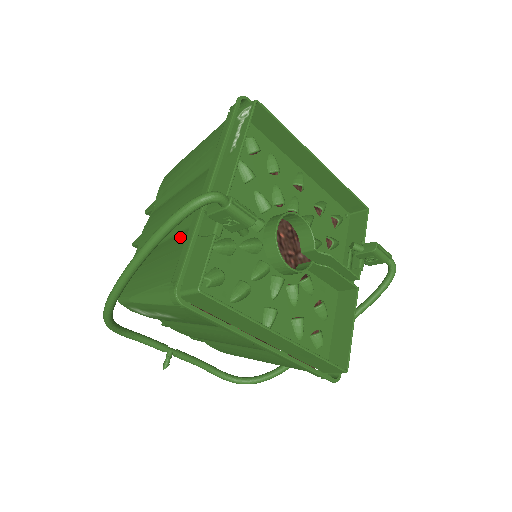
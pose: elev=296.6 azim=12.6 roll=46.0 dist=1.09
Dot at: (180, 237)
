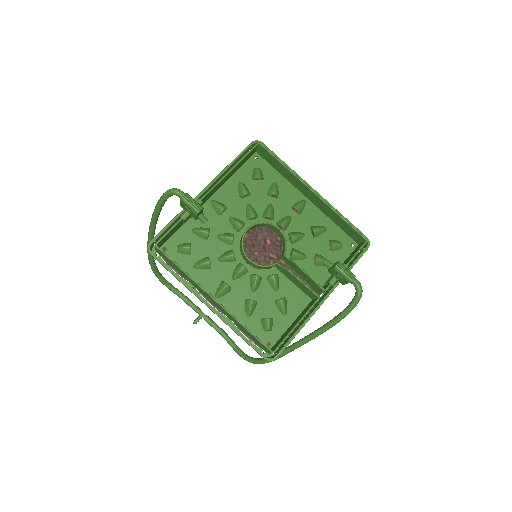
Dot at: occluded
